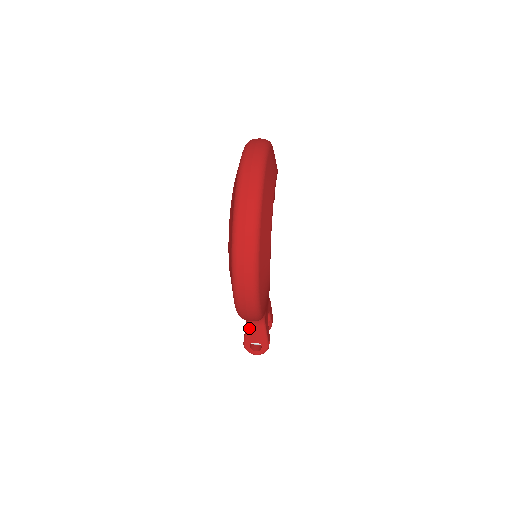
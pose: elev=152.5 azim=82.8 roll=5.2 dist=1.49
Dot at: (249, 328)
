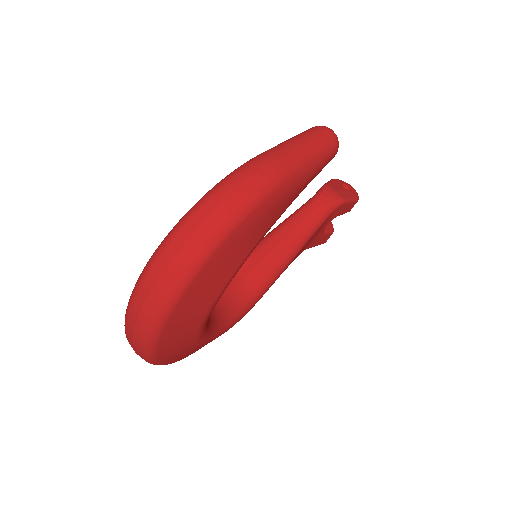
Dot at: occluded
